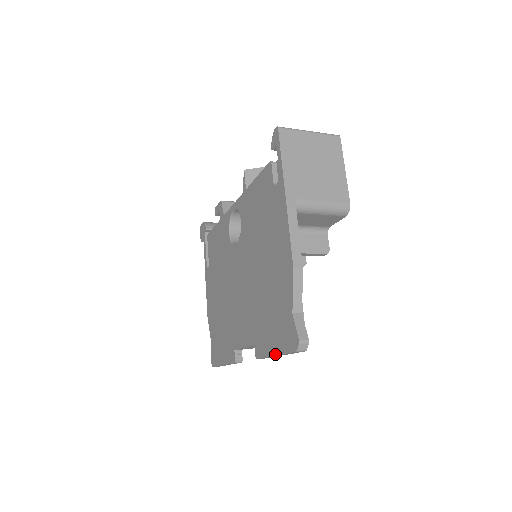
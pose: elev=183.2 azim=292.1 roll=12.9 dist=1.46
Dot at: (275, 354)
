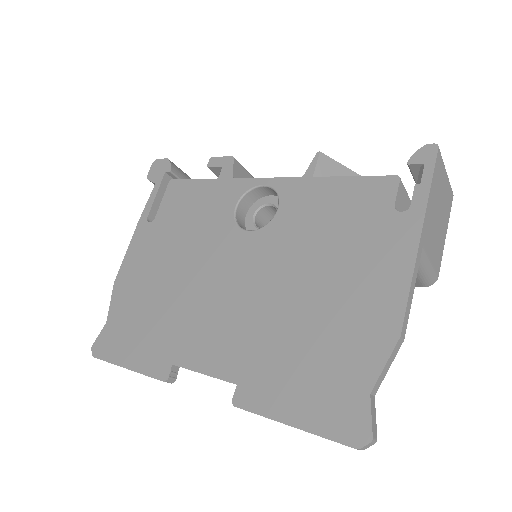
Dot at: (294, 425)
